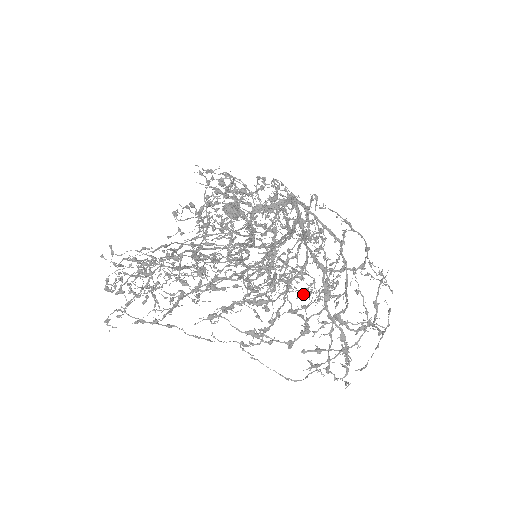
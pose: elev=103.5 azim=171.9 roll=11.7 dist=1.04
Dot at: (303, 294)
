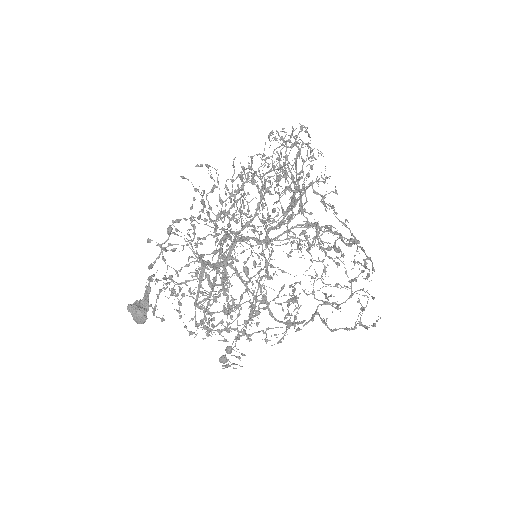
Dot at: occluded
